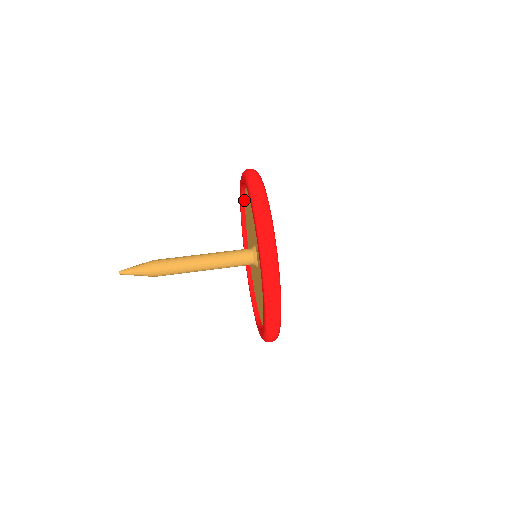
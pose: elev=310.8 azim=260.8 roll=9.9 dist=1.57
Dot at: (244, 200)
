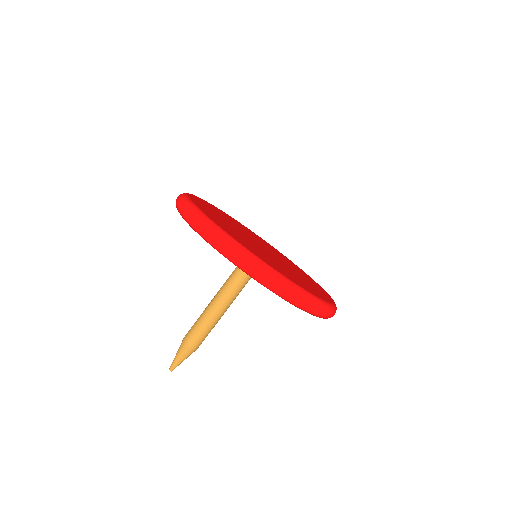
Dot at: occluded
